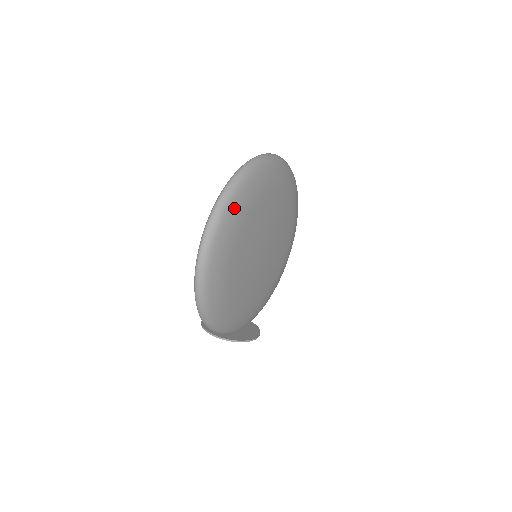
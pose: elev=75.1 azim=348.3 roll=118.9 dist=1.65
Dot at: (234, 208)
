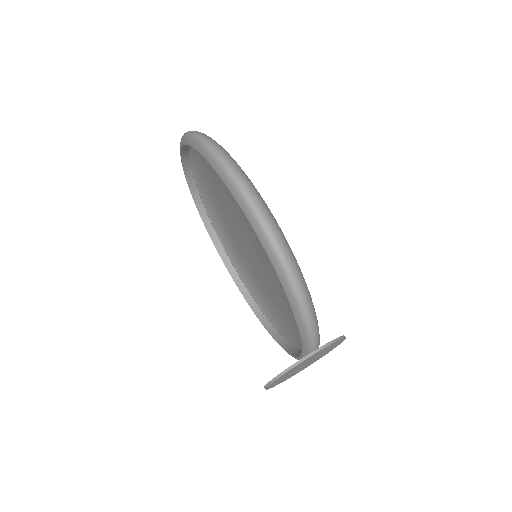
Dot at: occluded
